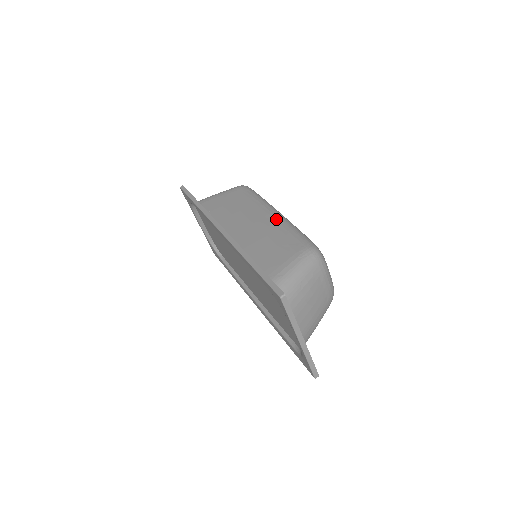
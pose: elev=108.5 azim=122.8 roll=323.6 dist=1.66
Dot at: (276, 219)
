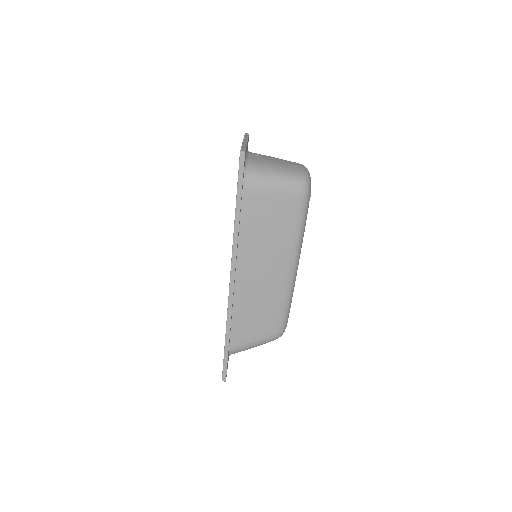
Dot at: (284, 285)
